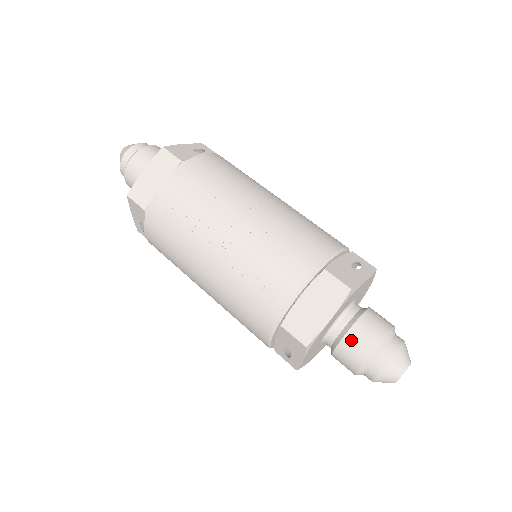
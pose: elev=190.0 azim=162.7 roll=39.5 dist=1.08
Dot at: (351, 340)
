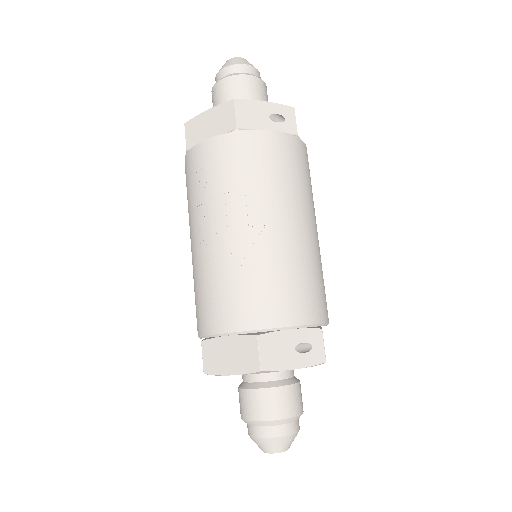
Dot at: (248, 397)
